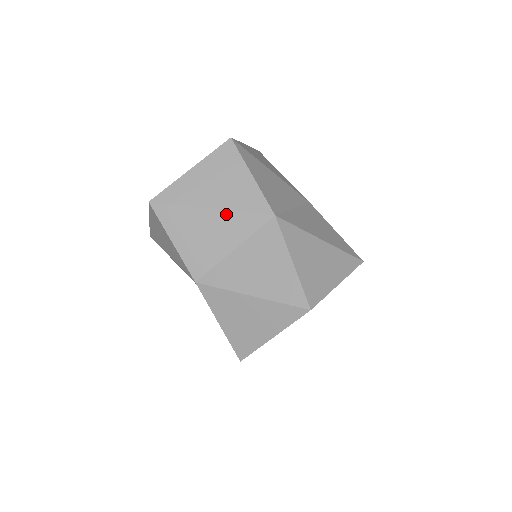
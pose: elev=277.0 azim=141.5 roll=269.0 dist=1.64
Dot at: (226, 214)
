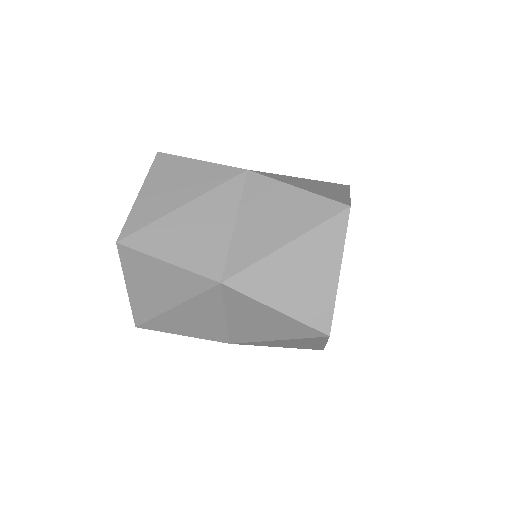
Dot at: (202, 199)
